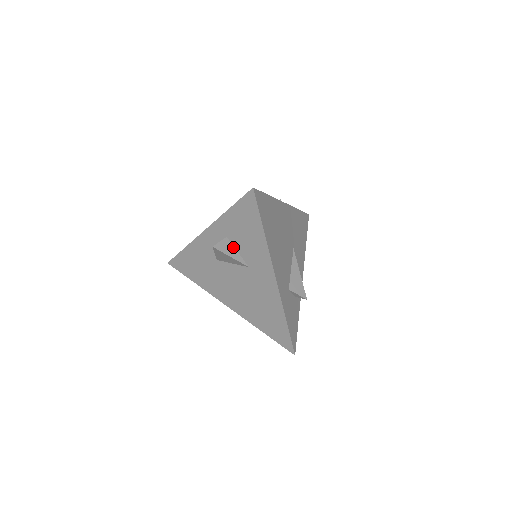
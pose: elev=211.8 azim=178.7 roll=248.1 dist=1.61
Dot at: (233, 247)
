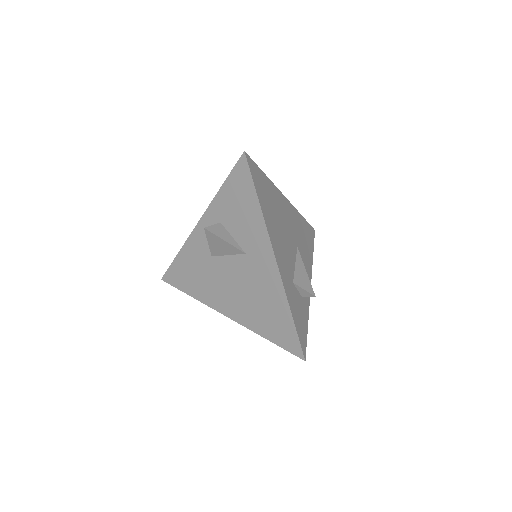
Dot at: (228, 233)
